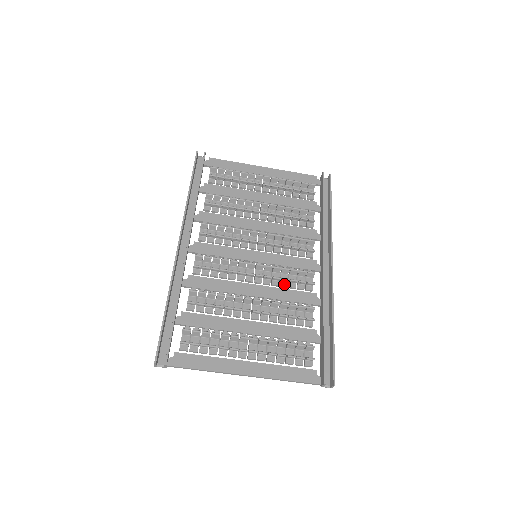
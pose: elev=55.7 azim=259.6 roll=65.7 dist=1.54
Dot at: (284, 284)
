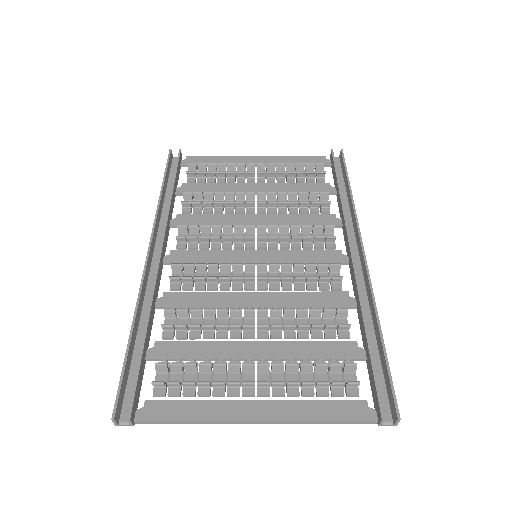
Dot at: (299, 286)
